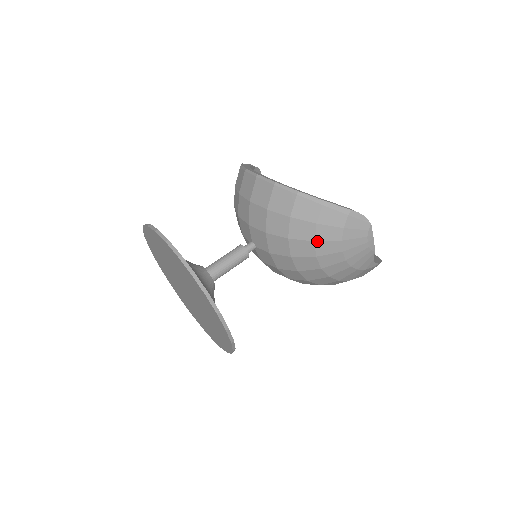
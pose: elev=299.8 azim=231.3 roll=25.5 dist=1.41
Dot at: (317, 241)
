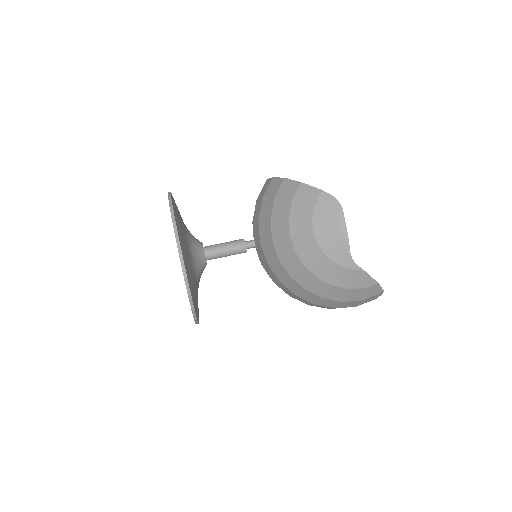
Dot at: (291, 218)
